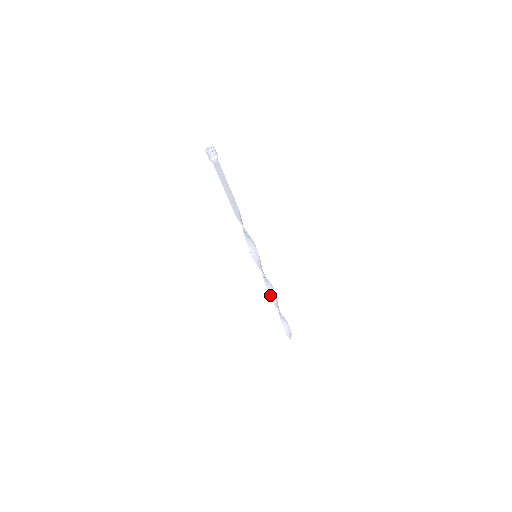
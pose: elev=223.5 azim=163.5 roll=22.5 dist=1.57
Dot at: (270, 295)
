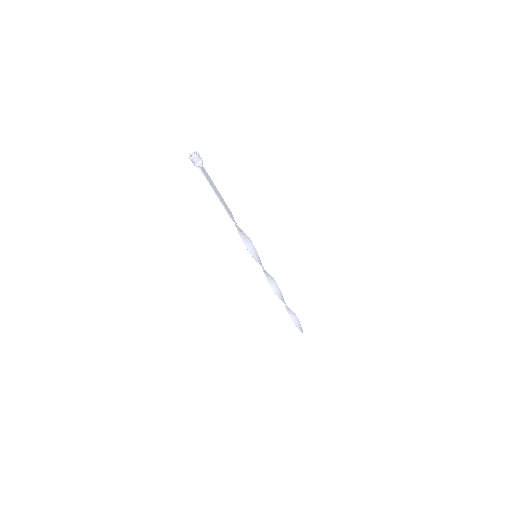
Dot at: (276, 293)
